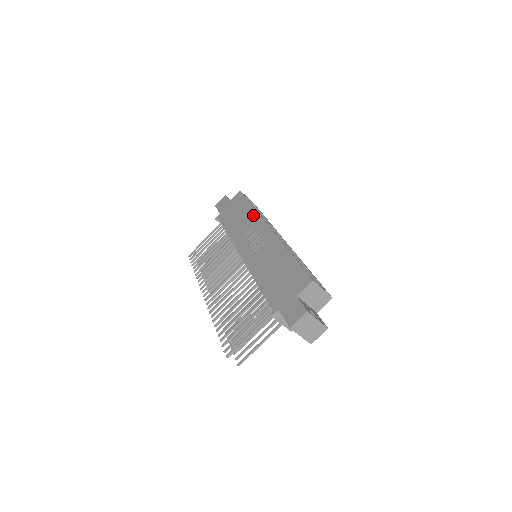
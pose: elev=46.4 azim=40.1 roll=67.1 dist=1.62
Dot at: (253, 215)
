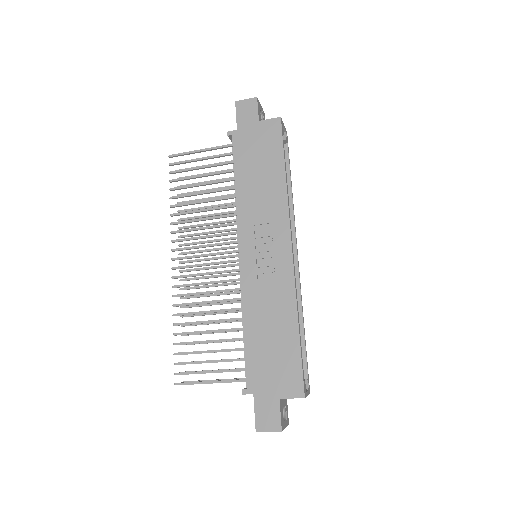
Dot at: (280, 198)
